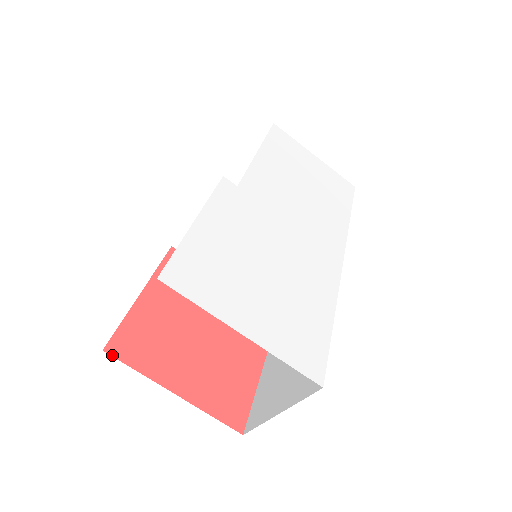
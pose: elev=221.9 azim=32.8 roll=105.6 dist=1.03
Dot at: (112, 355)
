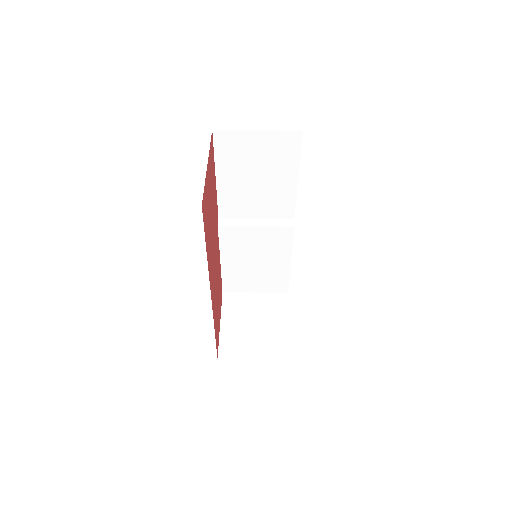
Dot at: (212, 134)
